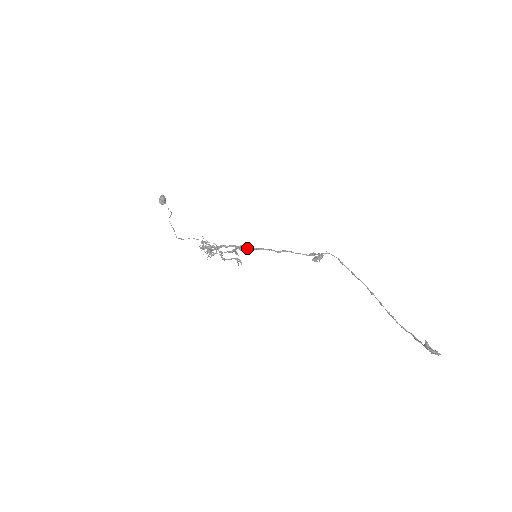
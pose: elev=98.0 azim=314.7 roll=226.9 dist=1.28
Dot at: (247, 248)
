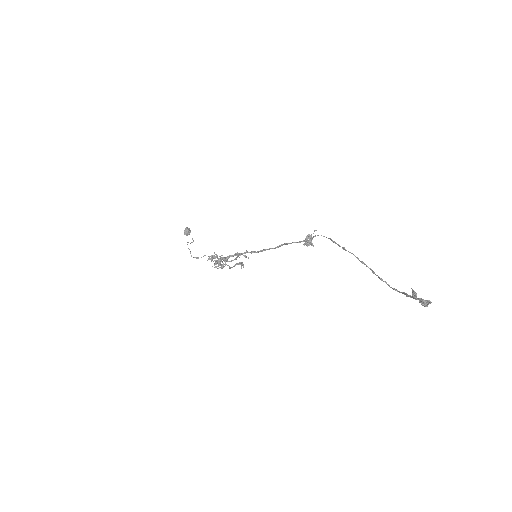
Dot at: (251, 253)
